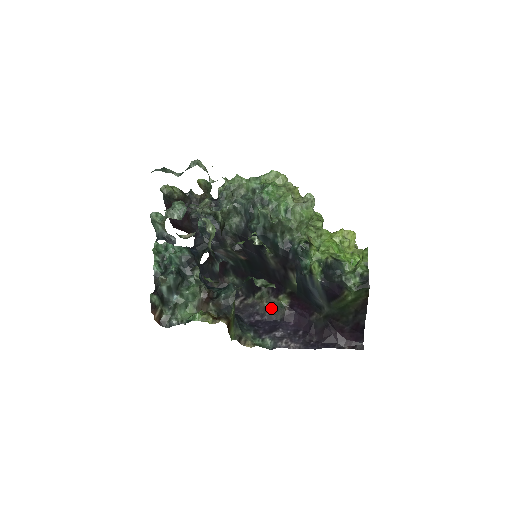
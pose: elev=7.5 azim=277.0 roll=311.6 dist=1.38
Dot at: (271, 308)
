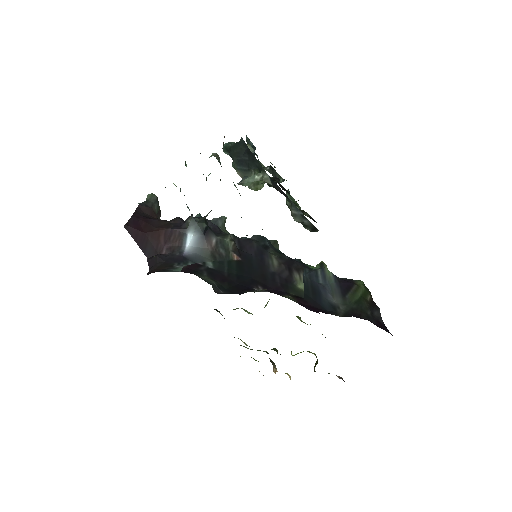
Dot at: occluded
